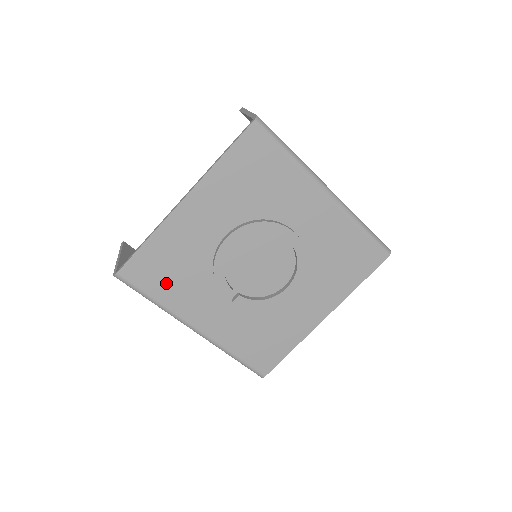
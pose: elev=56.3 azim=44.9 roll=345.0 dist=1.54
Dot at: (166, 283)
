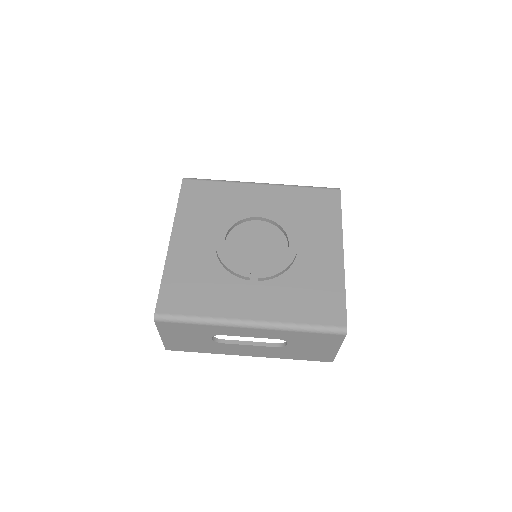
Dot at: (197, 299)
